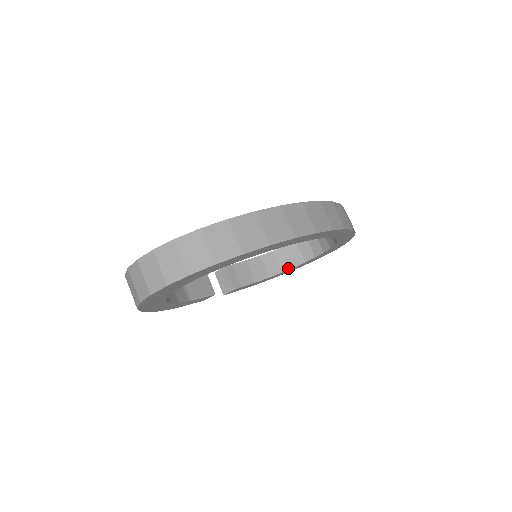
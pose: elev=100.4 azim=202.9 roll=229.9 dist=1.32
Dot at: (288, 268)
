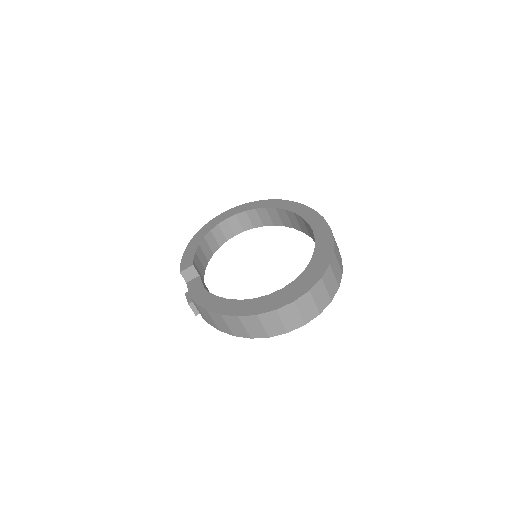
Dot at: (216, 249)
